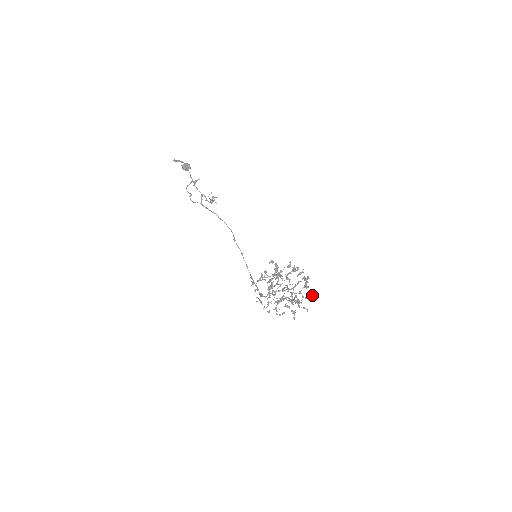
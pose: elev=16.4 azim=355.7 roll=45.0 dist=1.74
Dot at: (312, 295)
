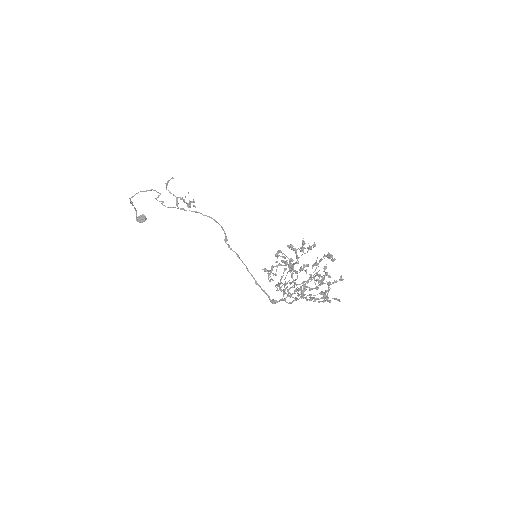
Dot at: (340, 277)
